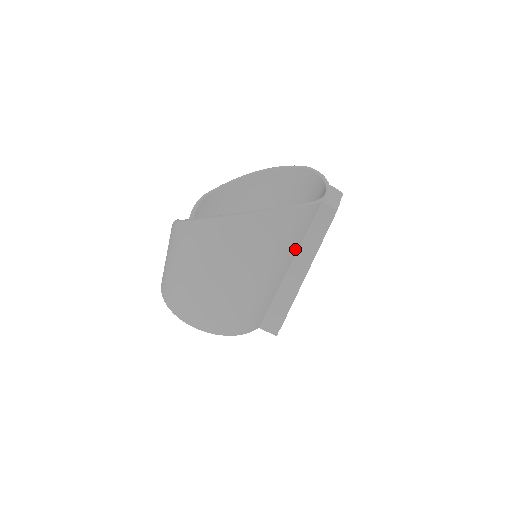
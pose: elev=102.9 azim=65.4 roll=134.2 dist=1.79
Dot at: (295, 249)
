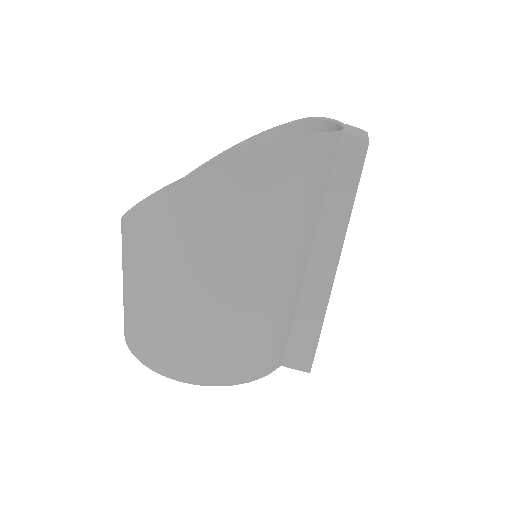
Dot at: (314, 222)
